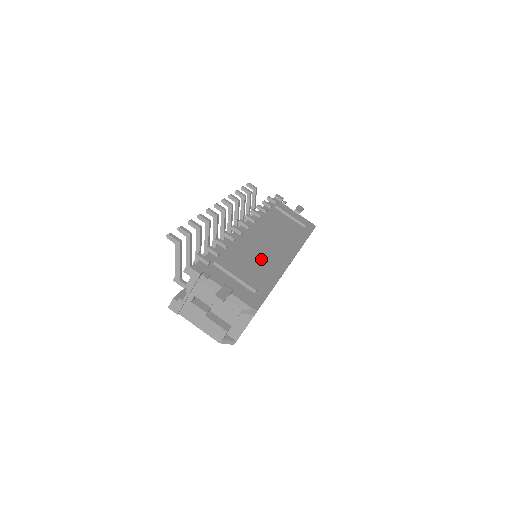
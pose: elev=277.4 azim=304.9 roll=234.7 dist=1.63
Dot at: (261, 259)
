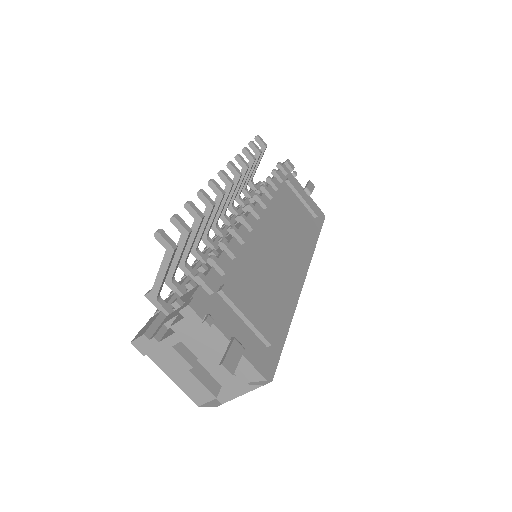
Dot at: (273, 277)
